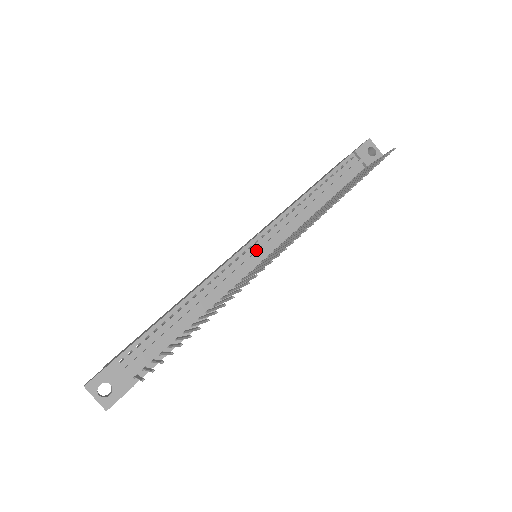
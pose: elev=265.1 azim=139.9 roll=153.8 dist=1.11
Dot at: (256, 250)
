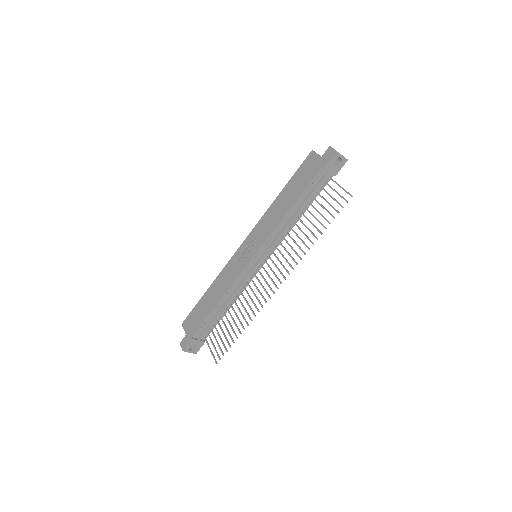
Dot at: (256, 261)
